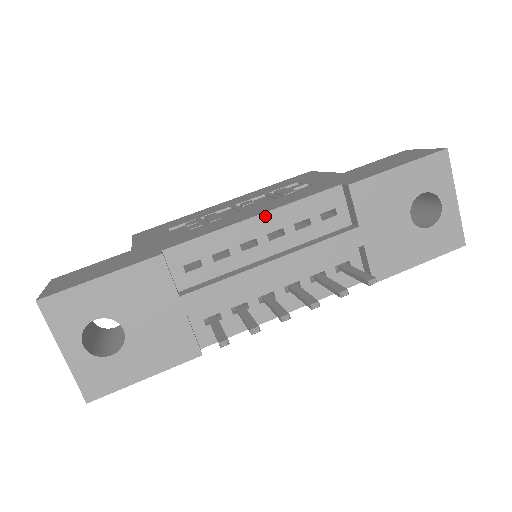
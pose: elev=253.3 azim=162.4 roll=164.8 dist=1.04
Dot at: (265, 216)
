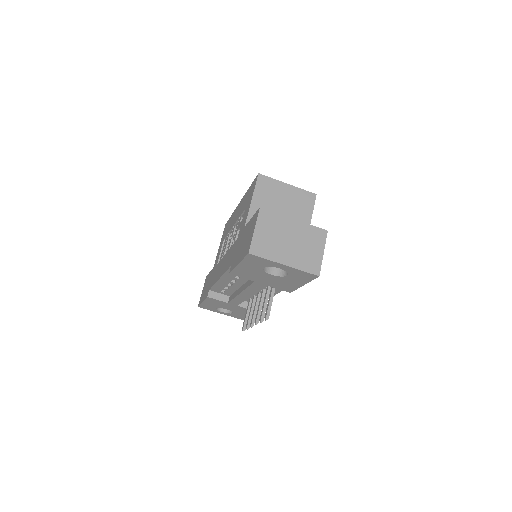
Dot at: (222, 278)
